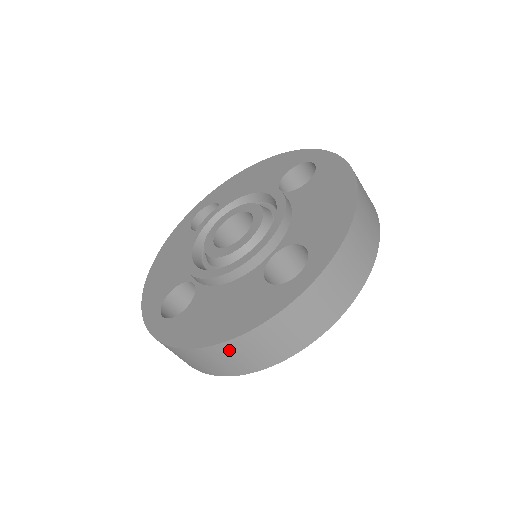
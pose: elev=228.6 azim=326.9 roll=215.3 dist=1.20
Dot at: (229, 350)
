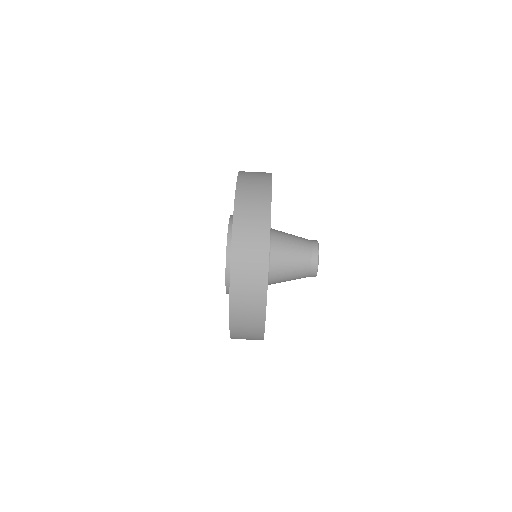
Dot at: (239, 257)
